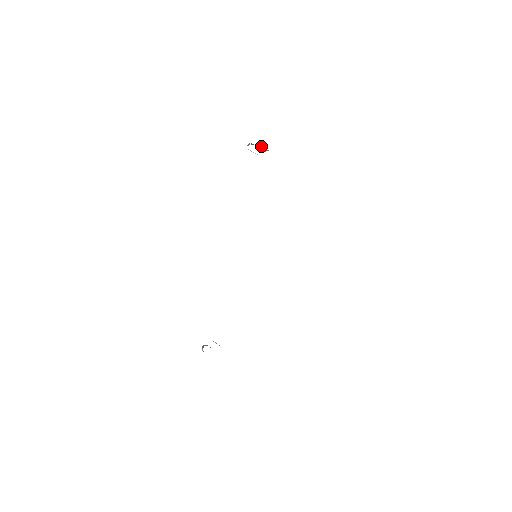
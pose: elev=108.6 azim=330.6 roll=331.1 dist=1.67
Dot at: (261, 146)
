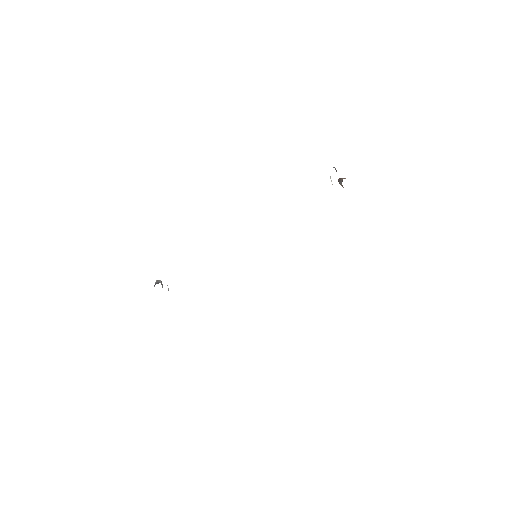
Dot at: (342, 178)
